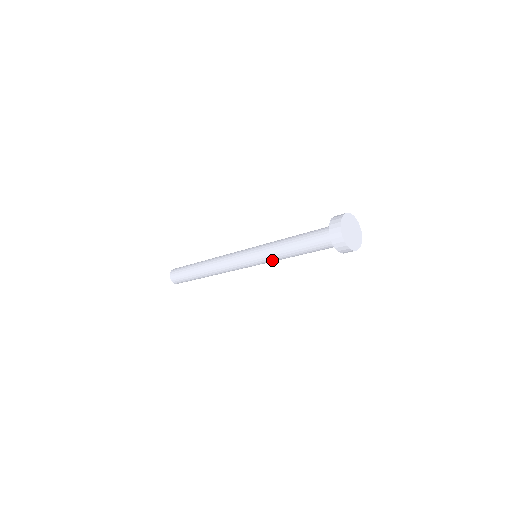
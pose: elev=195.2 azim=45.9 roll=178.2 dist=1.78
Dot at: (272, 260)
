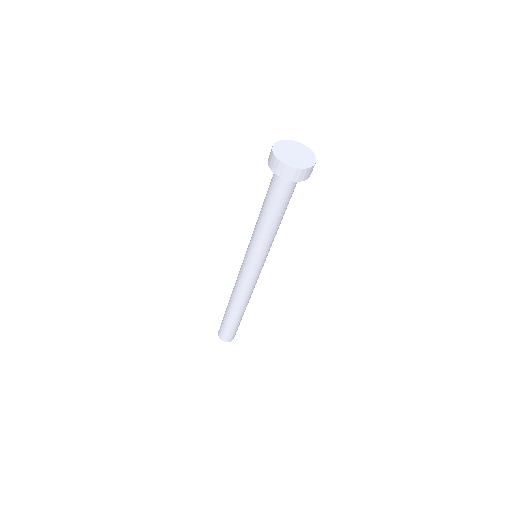
Dot at: (261, 246)
